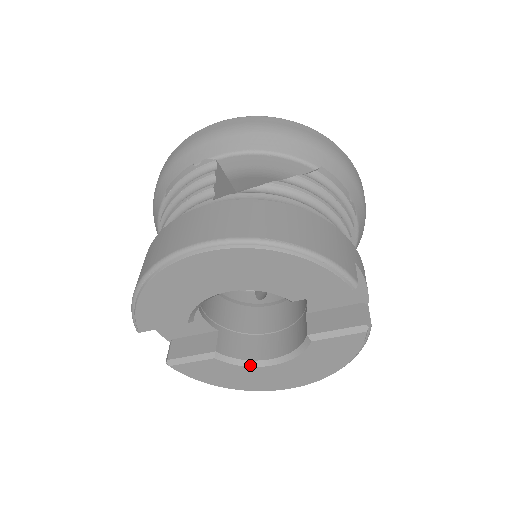
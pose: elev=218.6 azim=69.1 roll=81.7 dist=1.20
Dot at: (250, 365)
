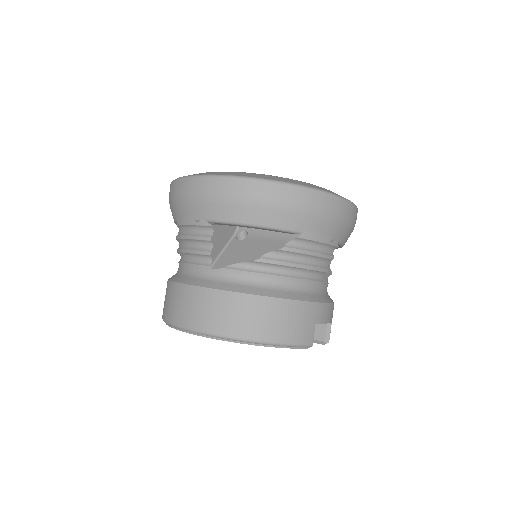
Dot at: occluded
